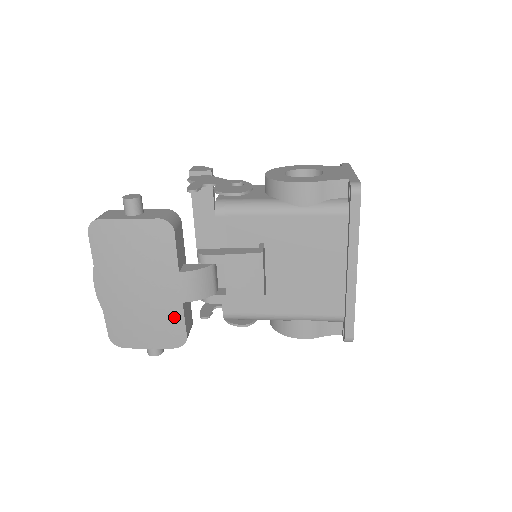
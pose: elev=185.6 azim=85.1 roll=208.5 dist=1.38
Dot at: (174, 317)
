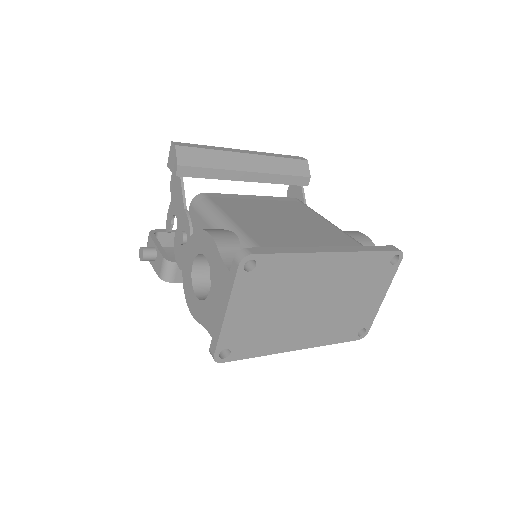
Dot at: occluded
